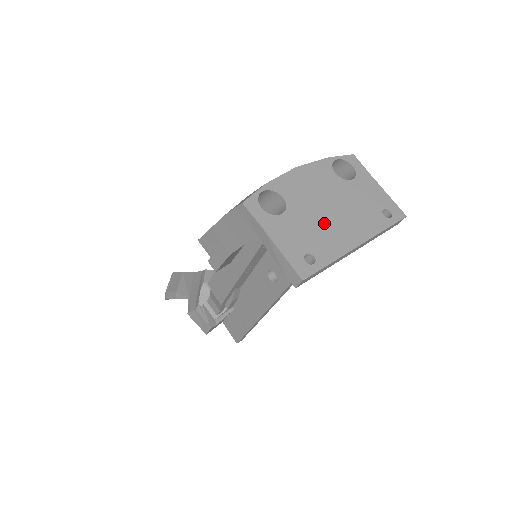
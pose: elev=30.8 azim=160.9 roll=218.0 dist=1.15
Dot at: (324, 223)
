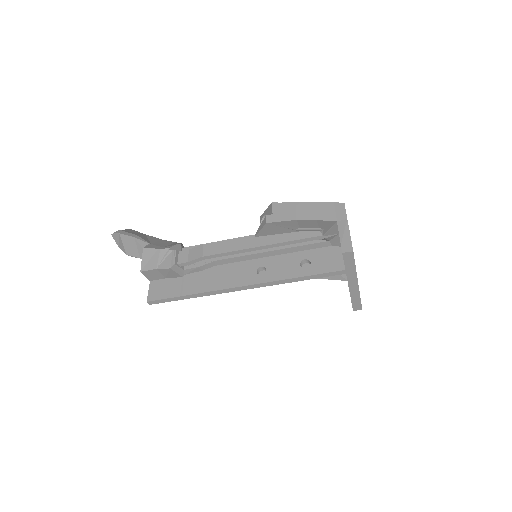
Dot at: occluded
